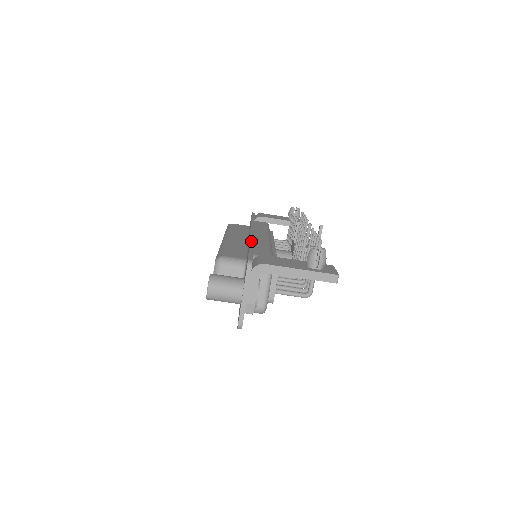
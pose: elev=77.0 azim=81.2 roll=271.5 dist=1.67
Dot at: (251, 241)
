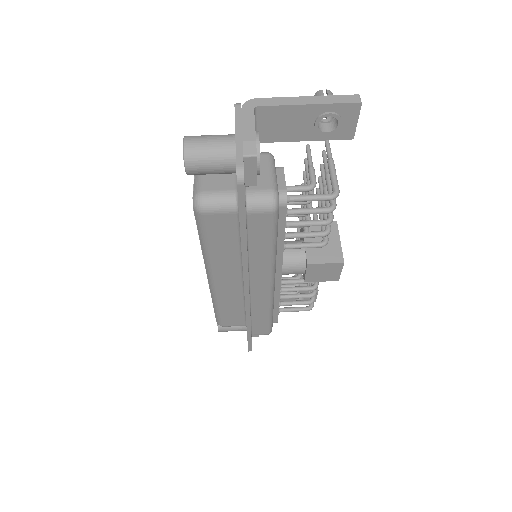
Dot at: occluded
